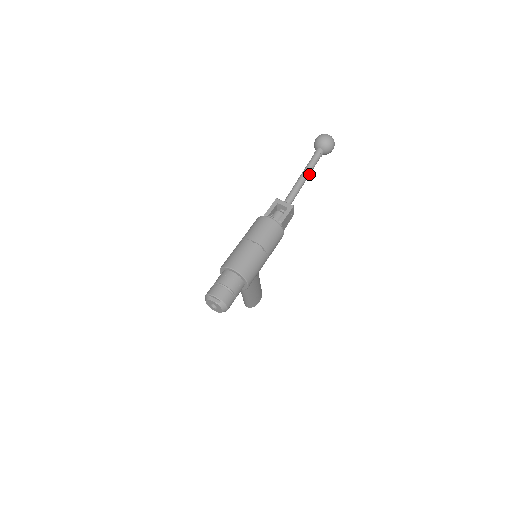
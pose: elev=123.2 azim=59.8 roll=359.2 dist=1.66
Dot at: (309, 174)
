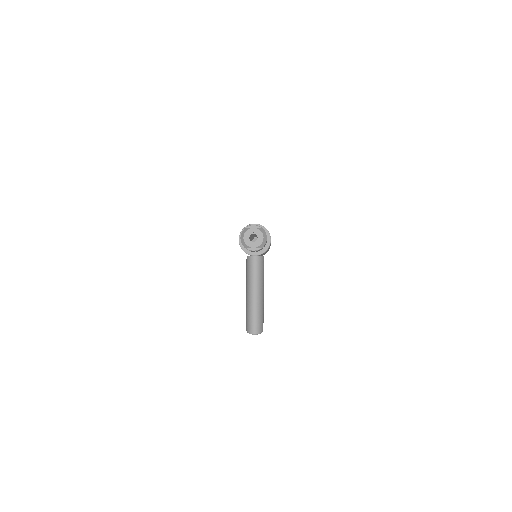
Dot at: occluded
